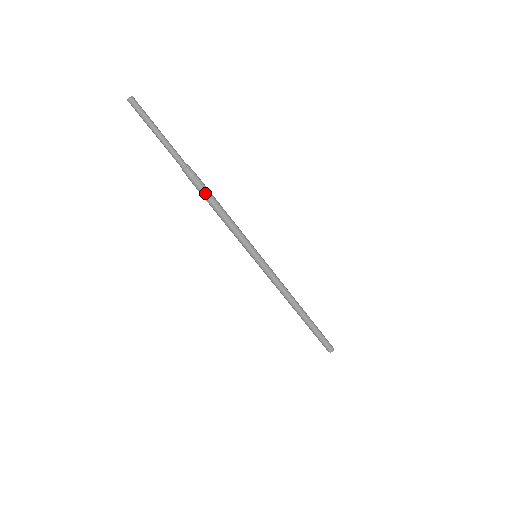
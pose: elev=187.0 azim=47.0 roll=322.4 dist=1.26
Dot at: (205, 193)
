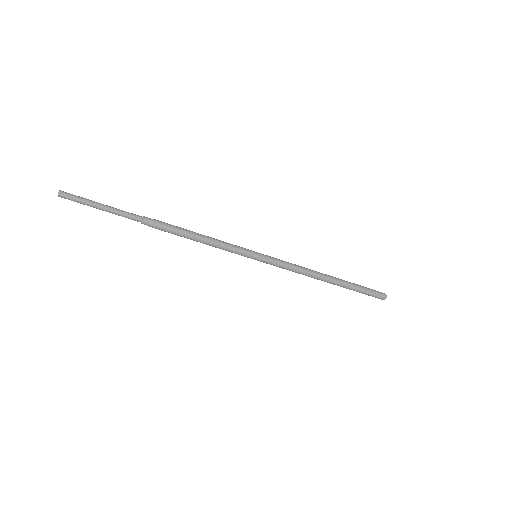
Dot at: (172, 233)
